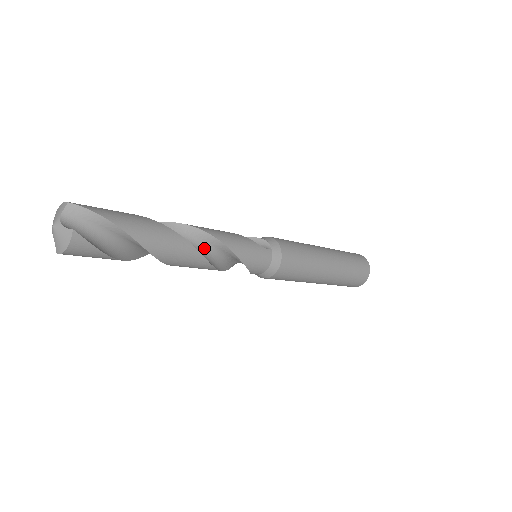
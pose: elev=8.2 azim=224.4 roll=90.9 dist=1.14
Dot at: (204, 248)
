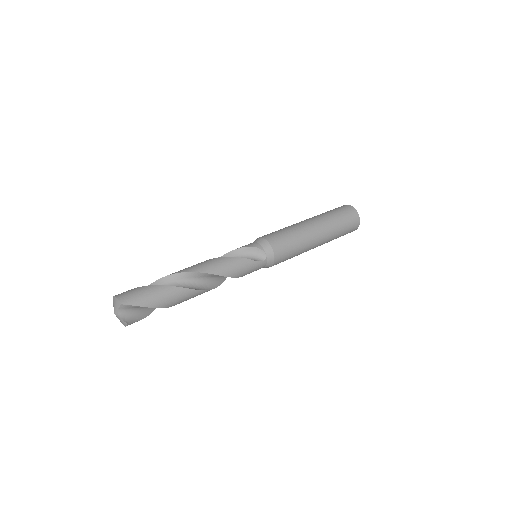
Dot at: (214, 278)
